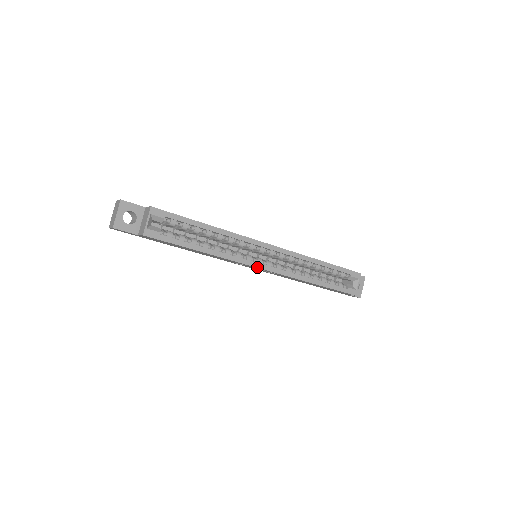
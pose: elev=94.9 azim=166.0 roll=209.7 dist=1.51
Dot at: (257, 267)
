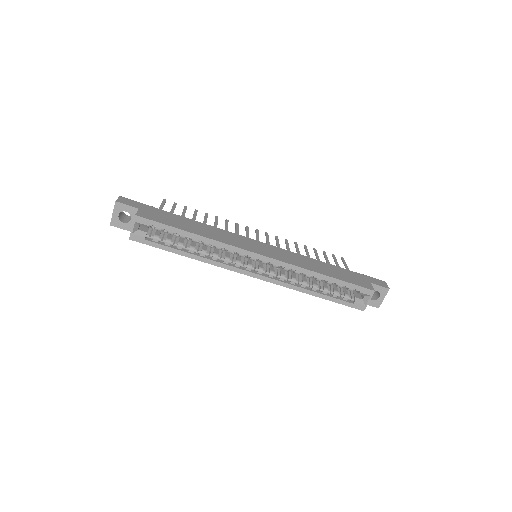
Dot at: (245, 274)
